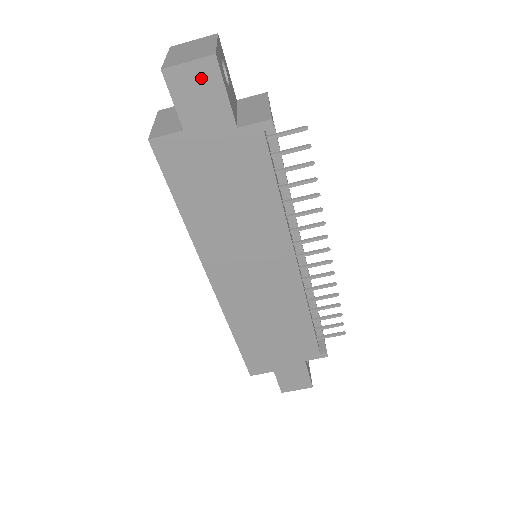
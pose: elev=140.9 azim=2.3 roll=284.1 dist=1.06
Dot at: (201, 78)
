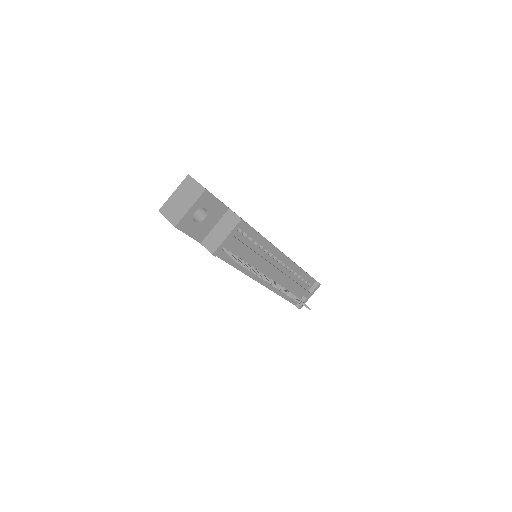
Dot at: occluded
